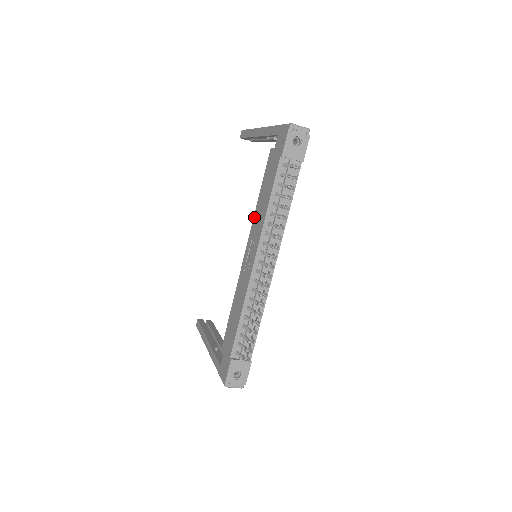
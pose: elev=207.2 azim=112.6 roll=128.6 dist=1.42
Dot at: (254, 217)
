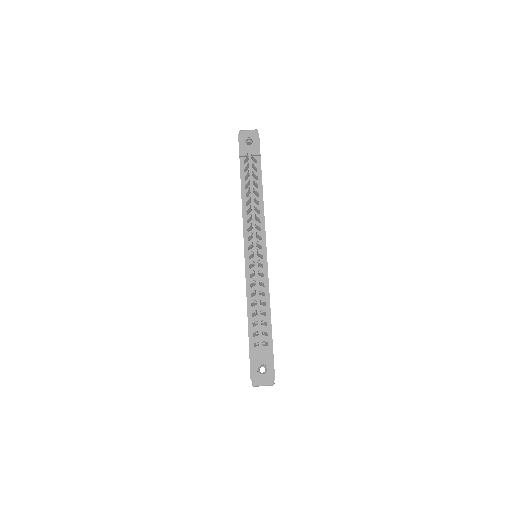
Dot at: occluded
